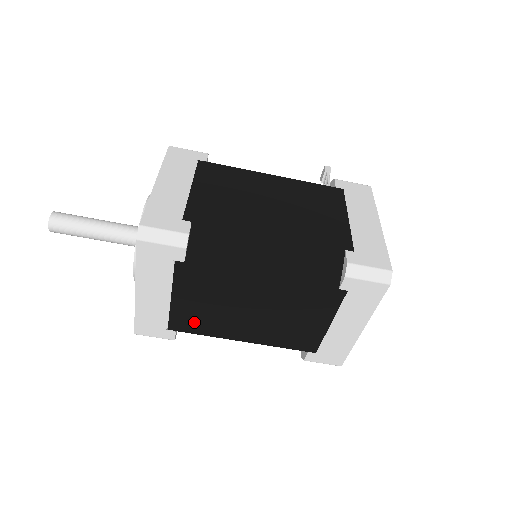
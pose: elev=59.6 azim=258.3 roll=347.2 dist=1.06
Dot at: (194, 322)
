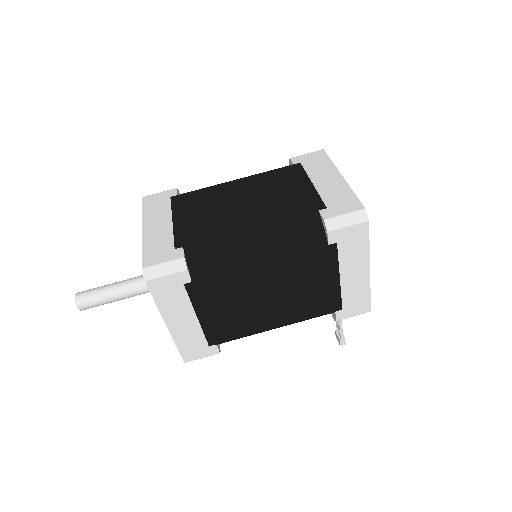
Dot at: (198, 232)
